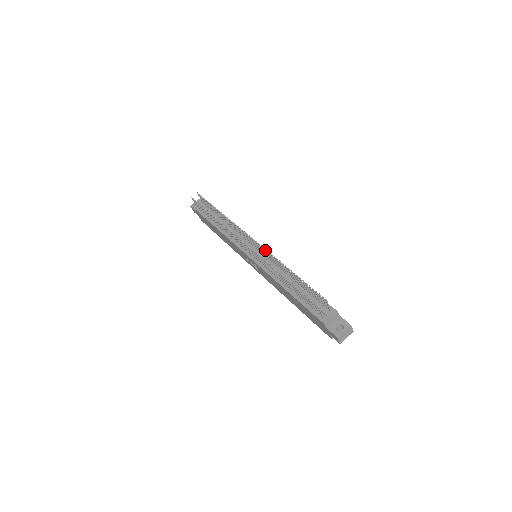
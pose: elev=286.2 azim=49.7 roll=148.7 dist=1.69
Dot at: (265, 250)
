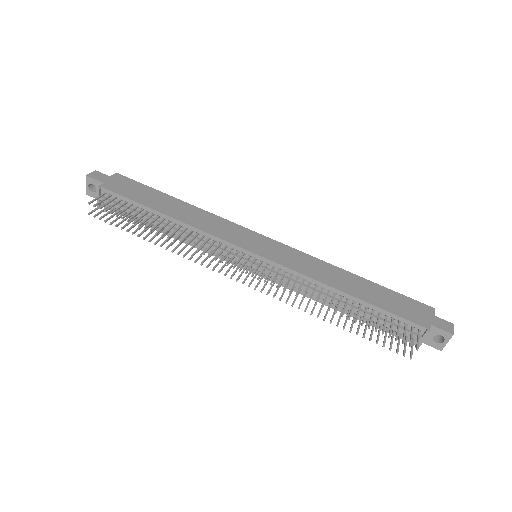
Dot at: (279, 284)
